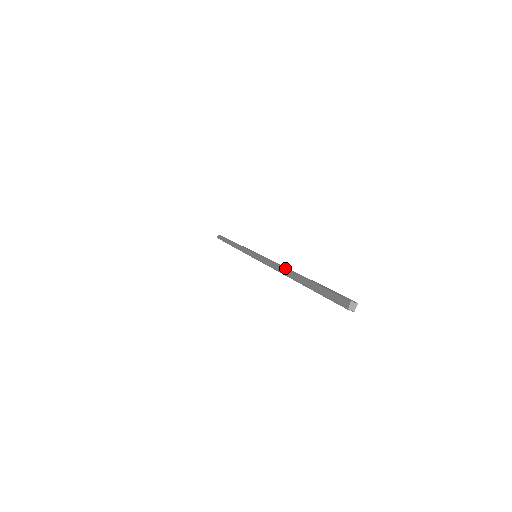
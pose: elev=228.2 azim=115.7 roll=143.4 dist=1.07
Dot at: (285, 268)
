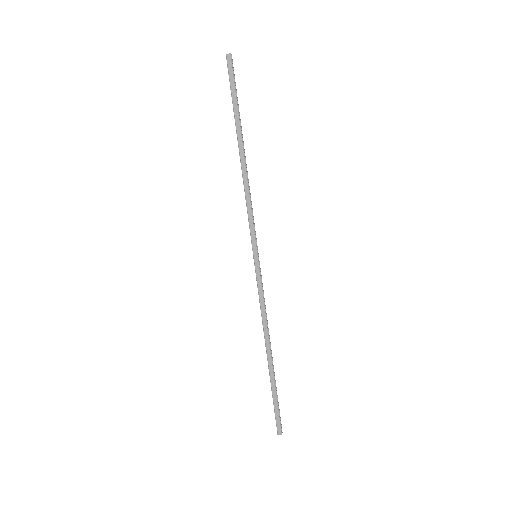
Dot at: (269, 341)
